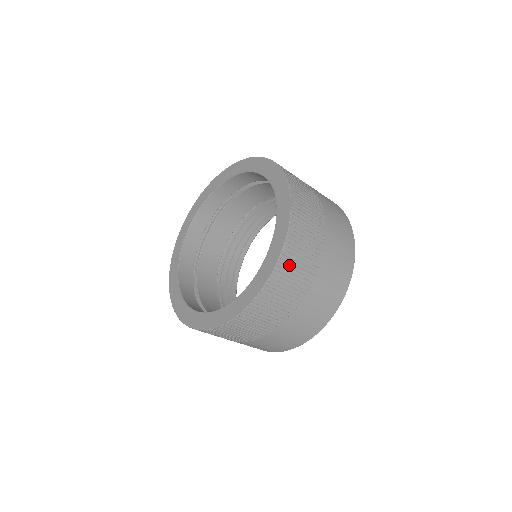
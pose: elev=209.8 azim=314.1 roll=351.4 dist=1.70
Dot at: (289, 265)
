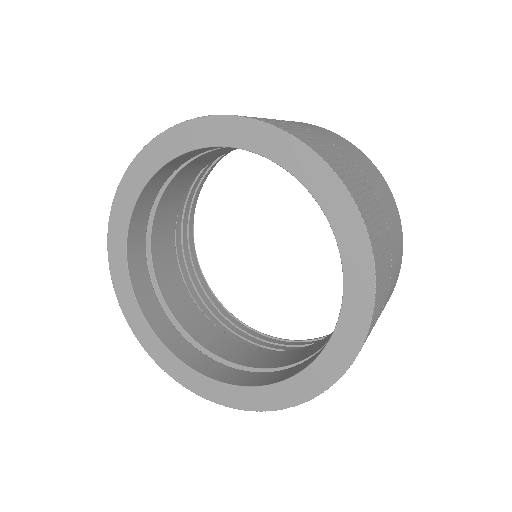
Dot at: occluded
